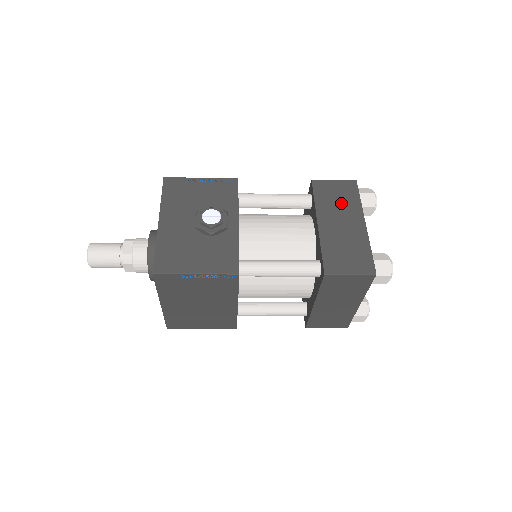
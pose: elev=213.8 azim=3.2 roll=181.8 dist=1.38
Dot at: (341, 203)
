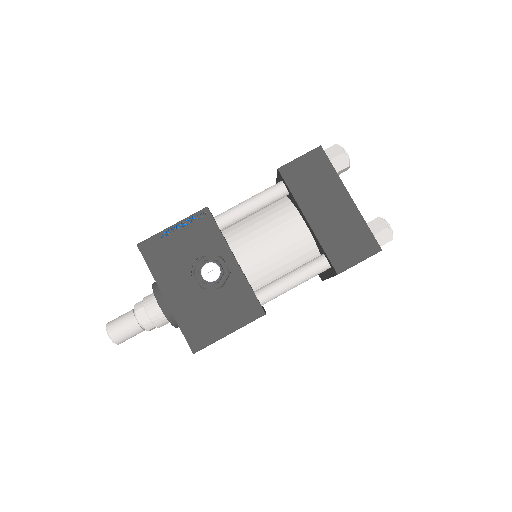
Dot at: (318, 184)
